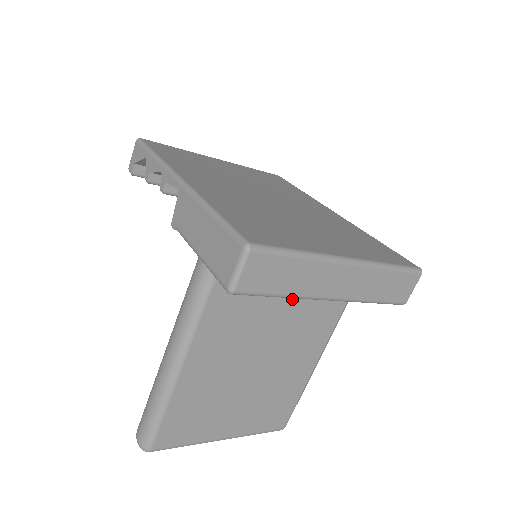
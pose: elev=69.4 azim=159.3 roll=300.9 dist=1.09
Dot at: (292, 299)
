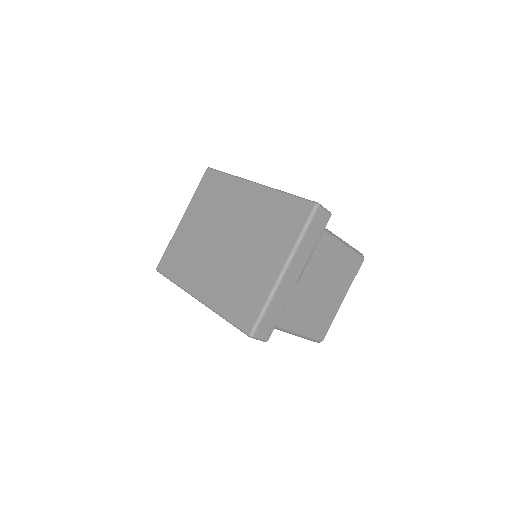
Dot at: occluded
